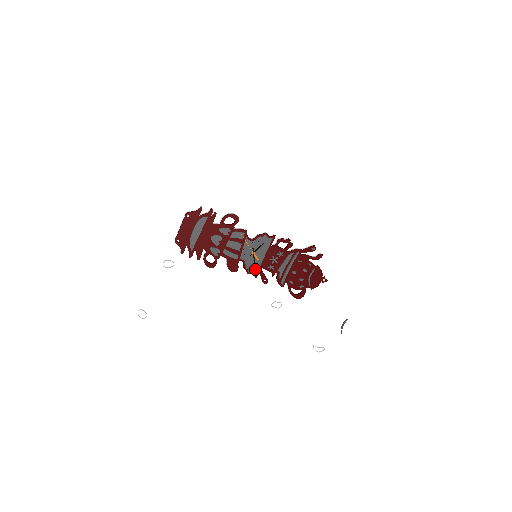
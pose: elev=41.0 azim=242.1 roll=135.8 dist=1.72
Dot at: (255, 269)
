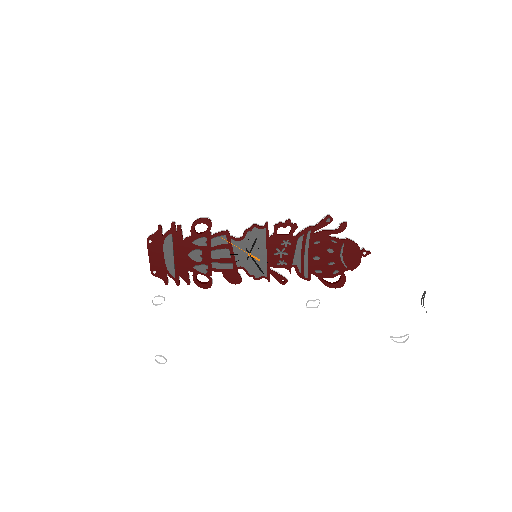
Dot at: (262, 272)
